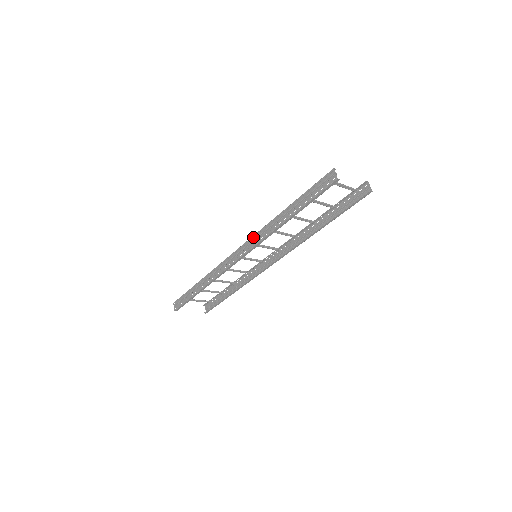
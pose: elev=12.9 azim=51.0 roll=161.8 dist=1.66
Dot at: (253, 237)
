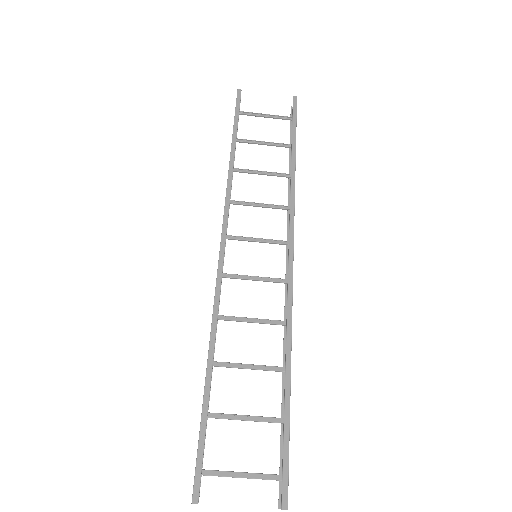
Dot at: occluded
